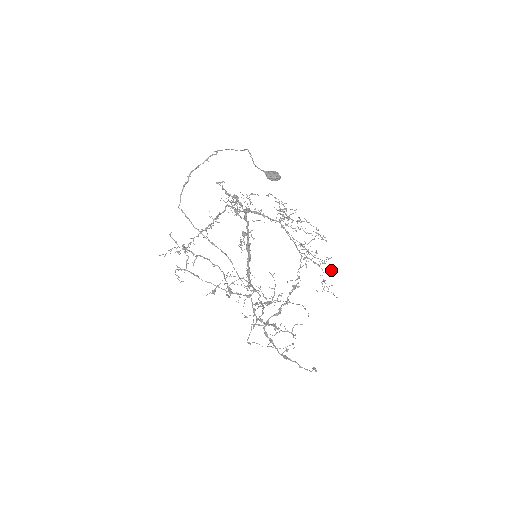
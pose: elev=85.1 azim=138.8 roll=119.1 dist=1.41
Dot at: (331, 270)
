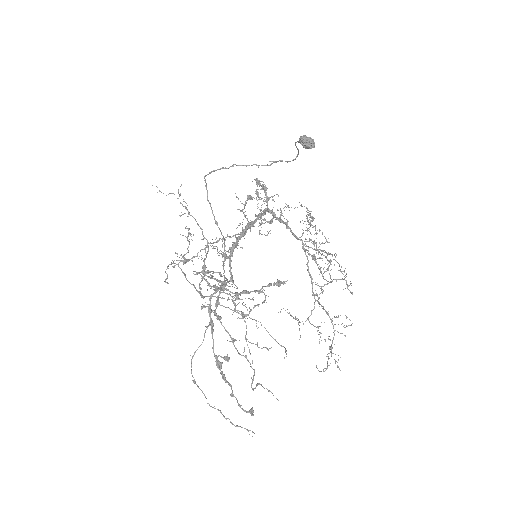
Dot at: occluded
